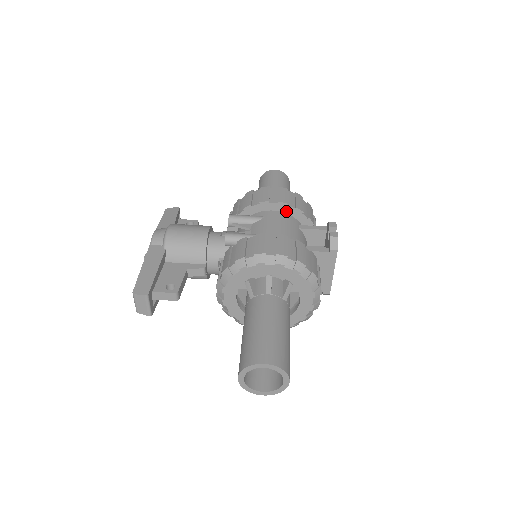
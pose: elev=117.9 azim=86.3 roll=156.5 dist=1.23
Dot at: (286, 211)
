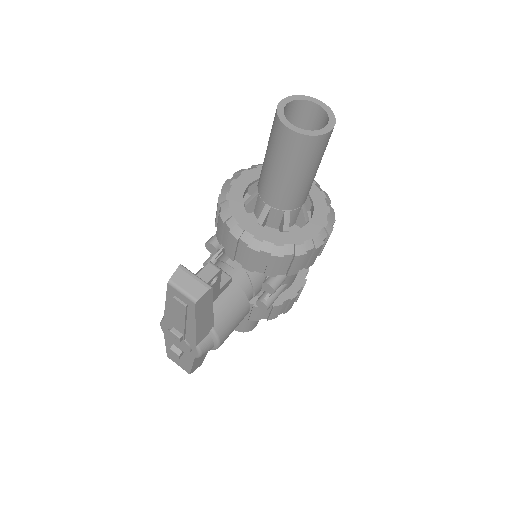
Dot at: occluded
